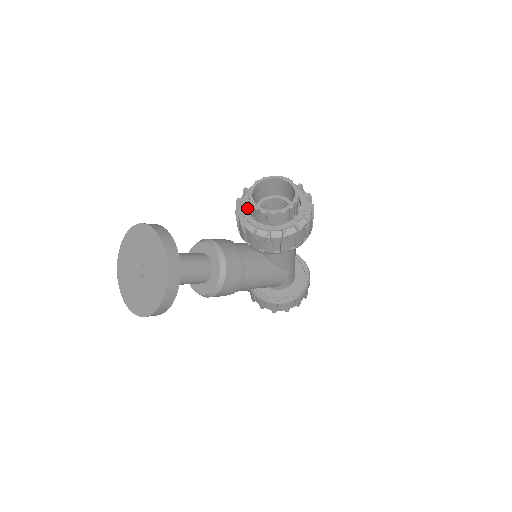
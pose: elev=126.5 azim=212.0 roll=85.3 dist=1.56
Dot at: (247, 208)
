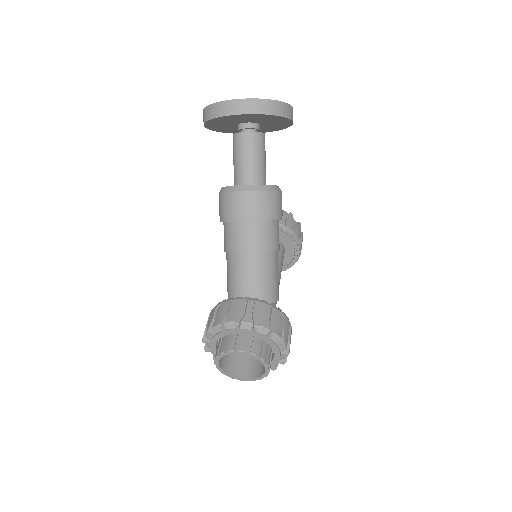
Dot at: occluded
